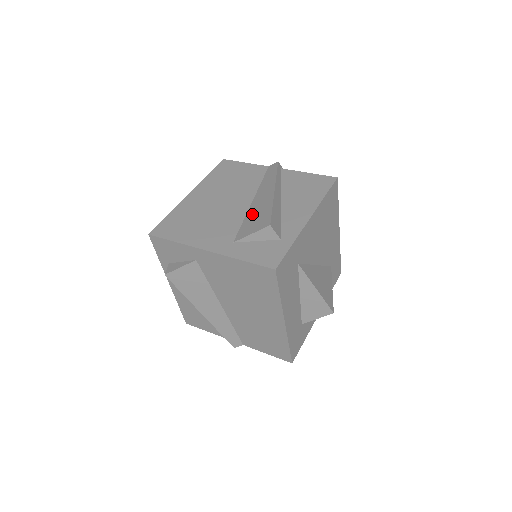
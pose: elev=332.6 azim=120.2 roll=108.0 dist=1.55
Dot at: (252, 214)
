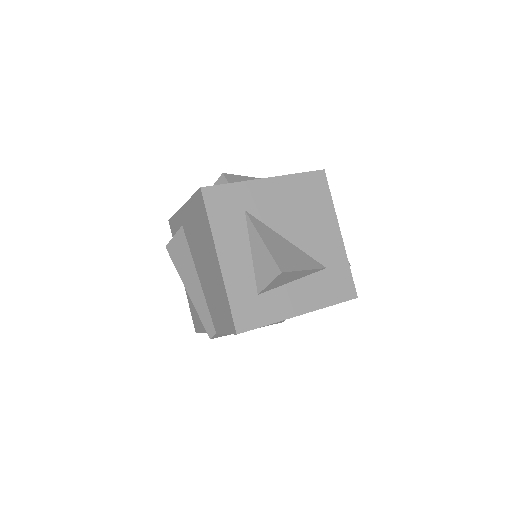
Dot at: occluded
